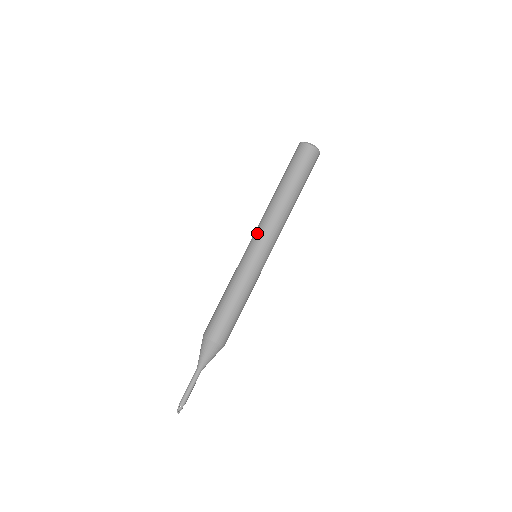
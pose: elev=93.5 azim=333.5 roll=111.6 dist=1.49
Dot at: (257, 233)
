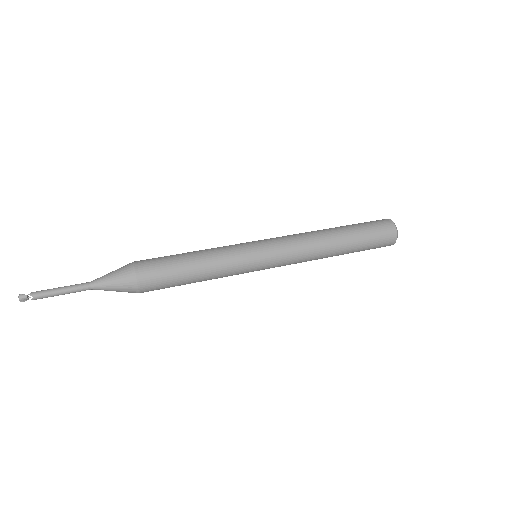
Dot at: occluded
